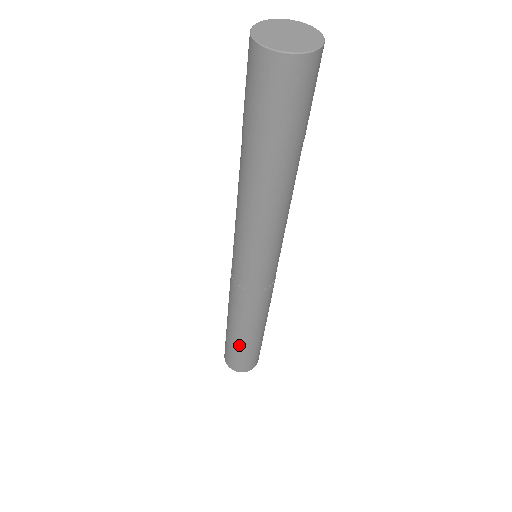
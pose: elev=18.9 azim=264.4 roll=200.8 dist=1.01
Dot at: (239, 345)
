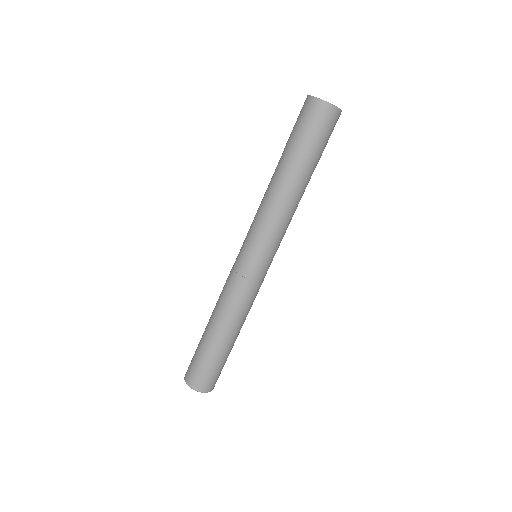
Dot at: (211, 348)
